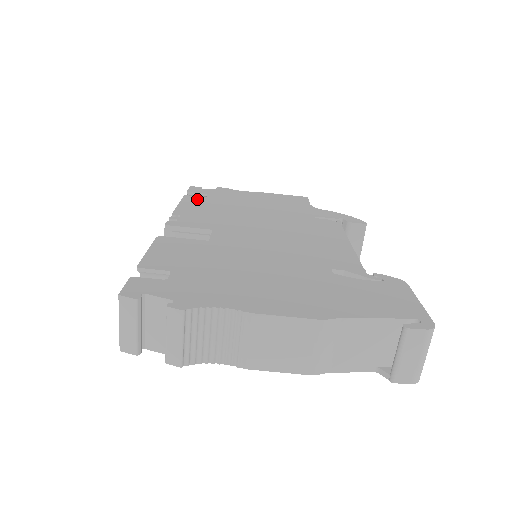
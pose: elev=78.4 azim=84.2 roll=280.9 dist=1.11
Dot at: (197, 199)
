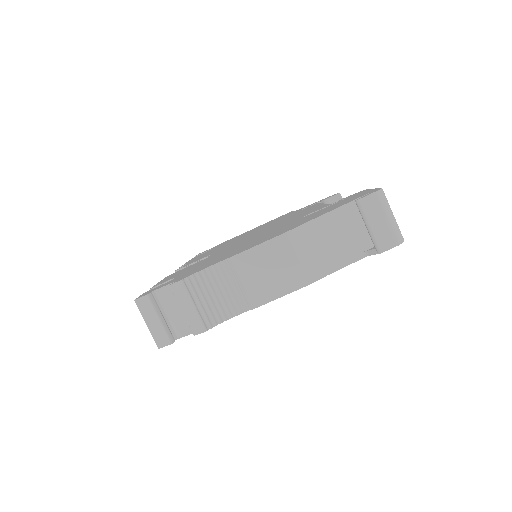
Dot at: occluded
